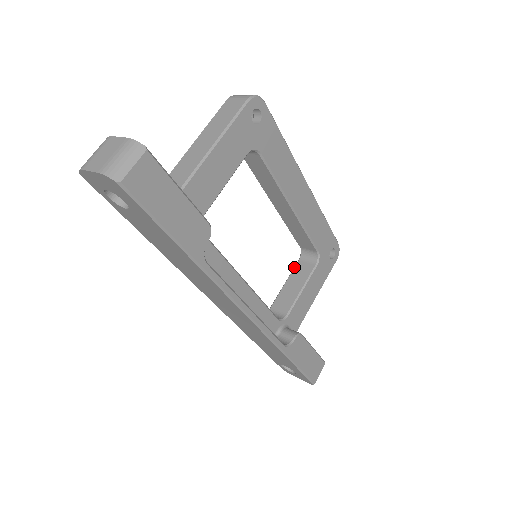
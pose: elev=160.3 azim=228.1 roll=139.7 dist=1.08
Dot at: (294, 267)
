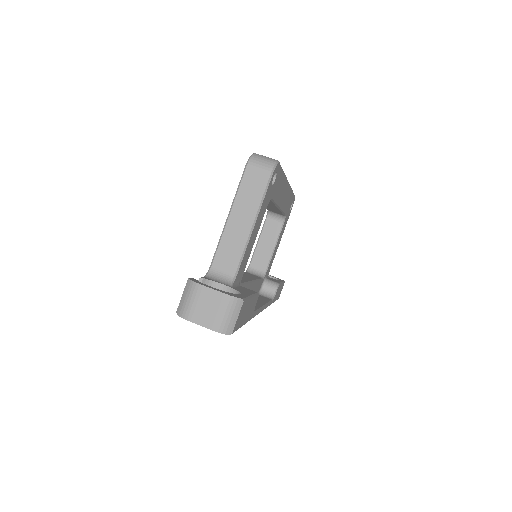
Dot at: (263, 226)
